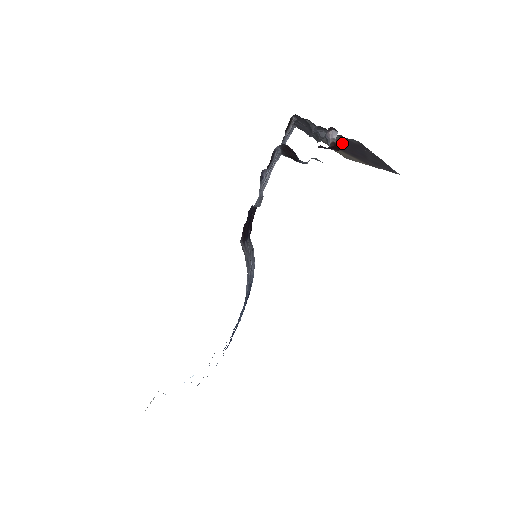
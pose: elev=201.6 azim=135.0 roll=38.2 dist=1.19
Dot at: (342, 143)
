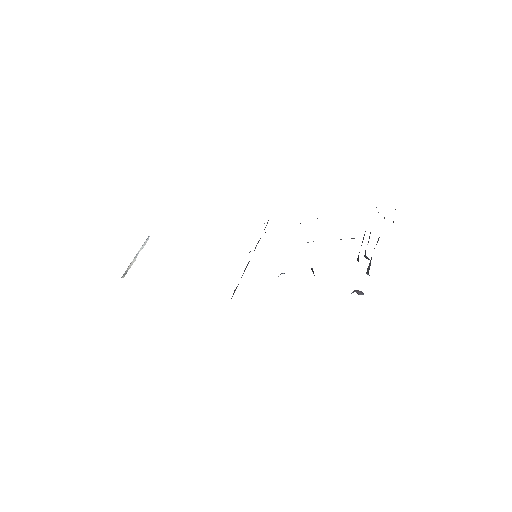
Dot at: occluded
